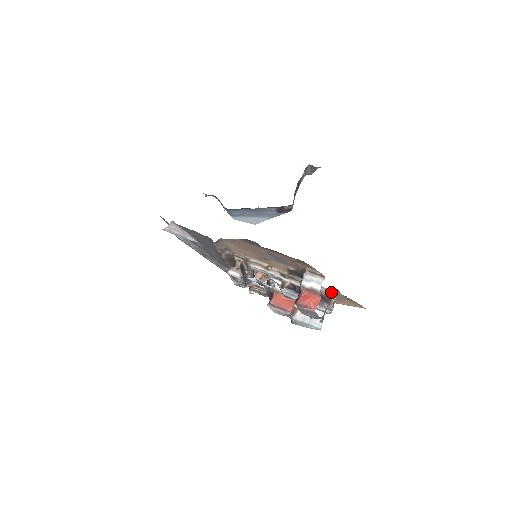
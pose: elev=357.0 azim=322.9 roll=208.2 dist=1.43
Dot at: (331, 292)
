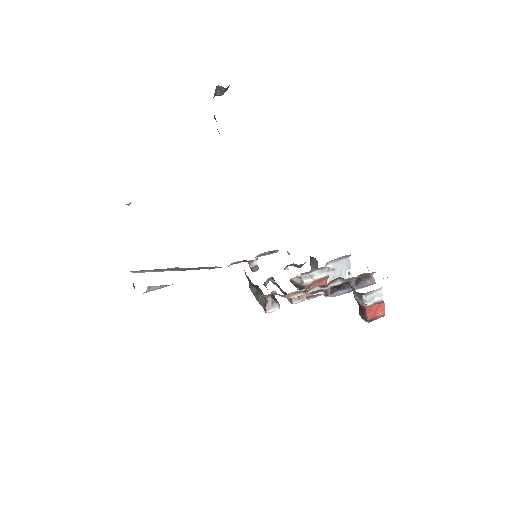
Dot at: occluded
